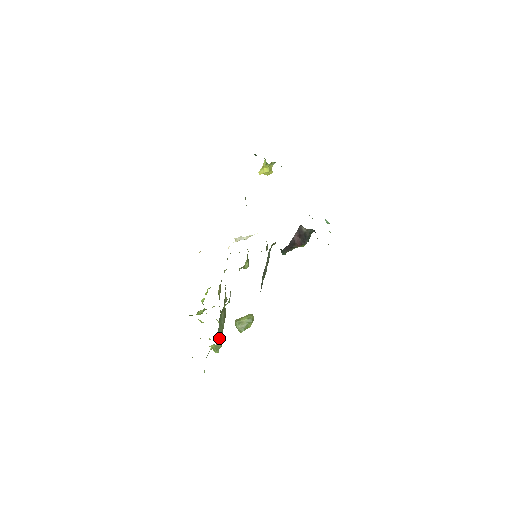
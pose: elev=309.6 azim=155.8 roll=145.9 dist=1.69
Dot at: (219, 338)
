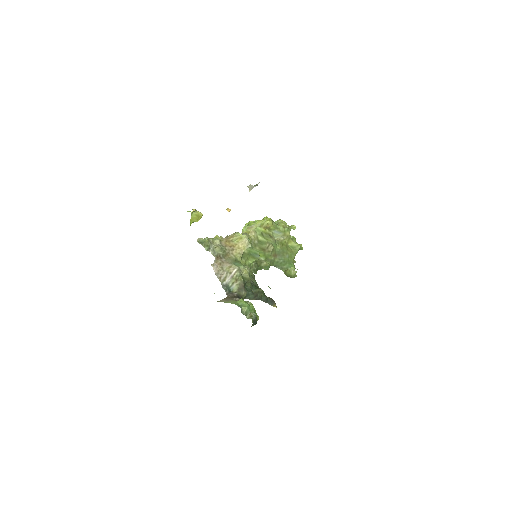
Dot at: (287, 268)
